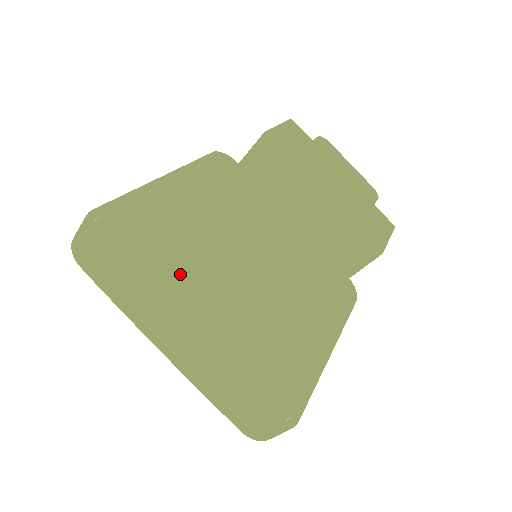
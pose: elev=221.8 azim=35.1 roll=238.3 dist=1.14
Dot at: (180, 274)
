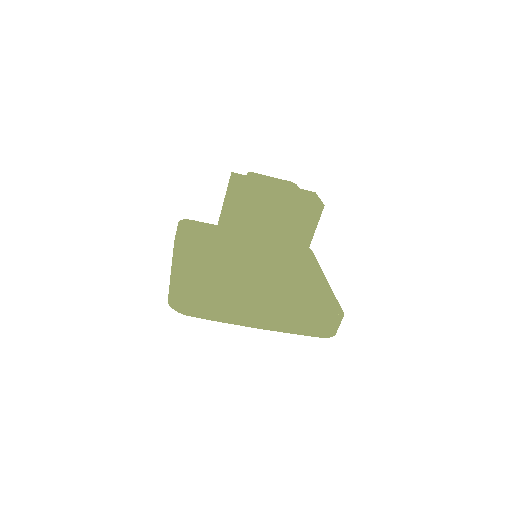
Dot at: (233, 287)
